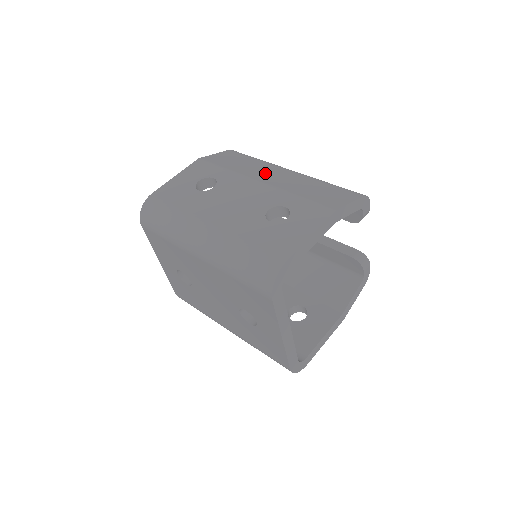
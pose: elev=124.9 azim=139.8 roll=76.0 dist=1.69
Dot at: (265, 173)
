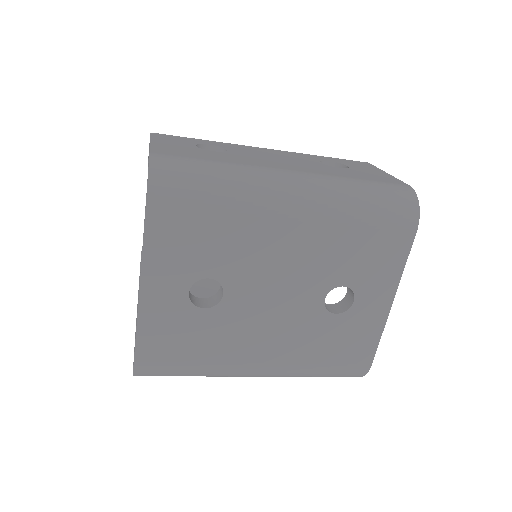
Dot at: occluded
